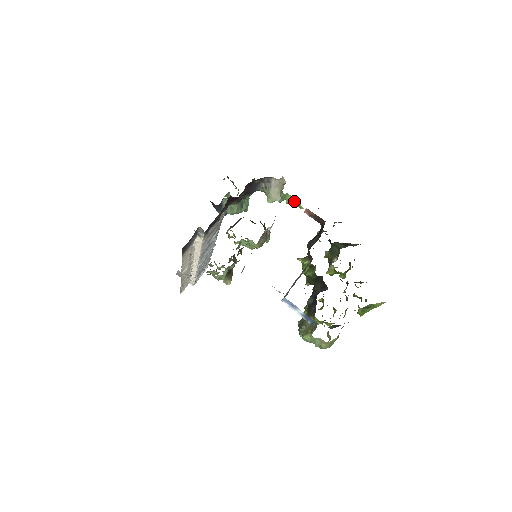
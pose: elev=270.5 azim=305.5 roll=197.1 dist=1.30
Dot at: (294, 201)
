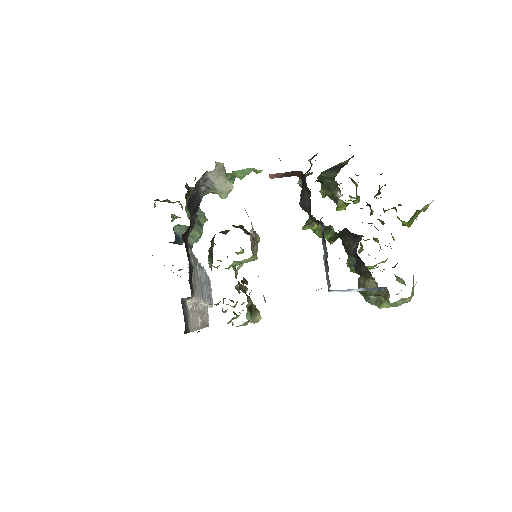
Dot at: (247, 172)
